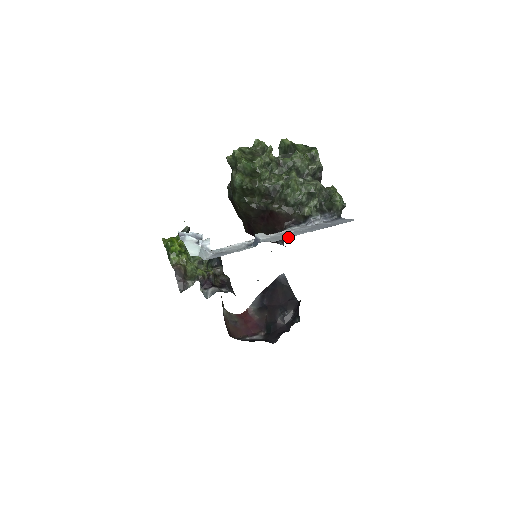
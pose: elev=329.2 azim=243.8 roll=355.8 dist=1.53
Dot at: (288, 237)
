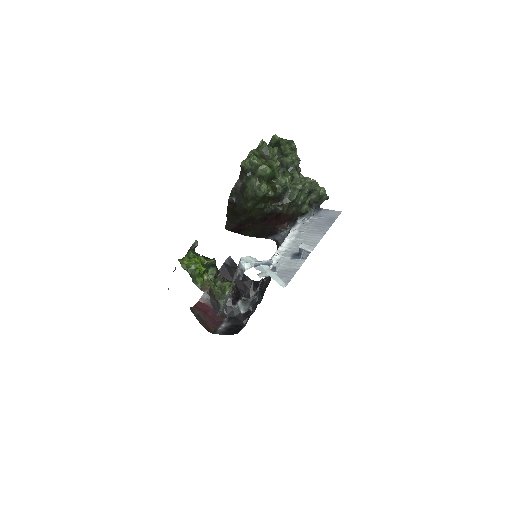
Dot at: (318, 242)
